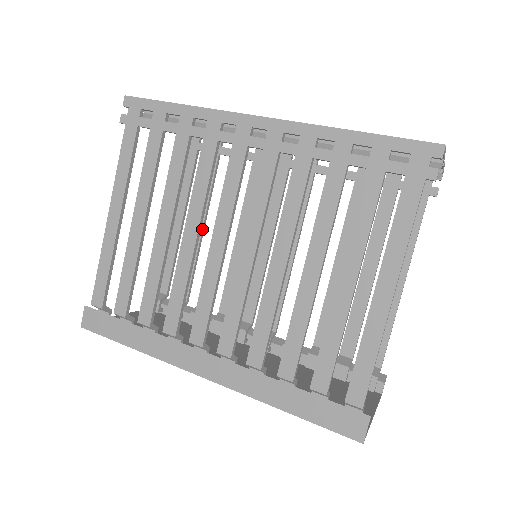
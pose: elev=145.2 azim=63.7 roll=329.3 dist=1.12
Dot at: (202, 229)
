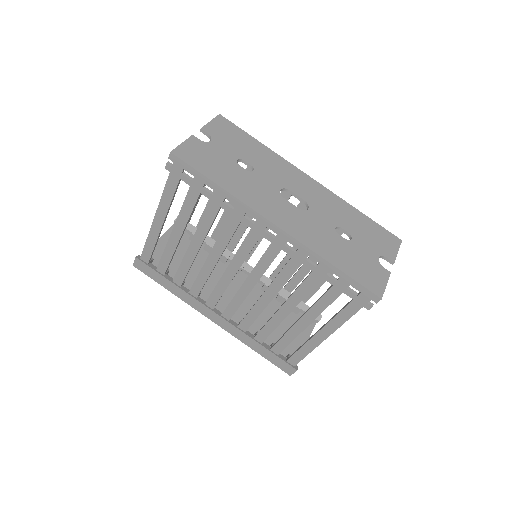
Dot at: occluded
